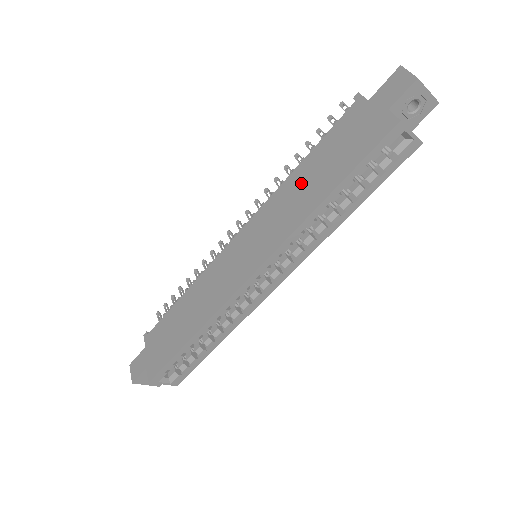
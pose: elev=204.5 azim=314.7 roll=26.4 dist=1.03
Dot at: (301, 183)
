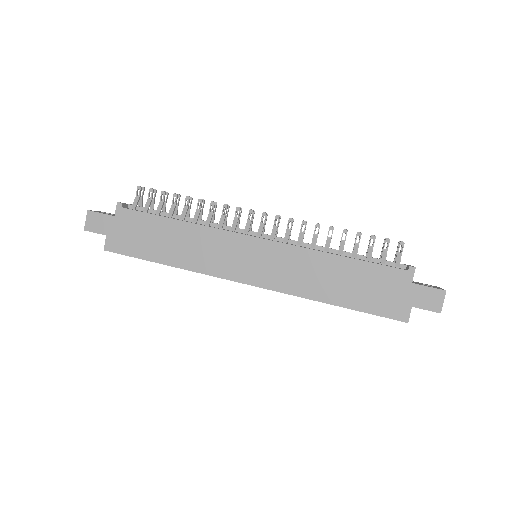
Dot at: (330, 272)
